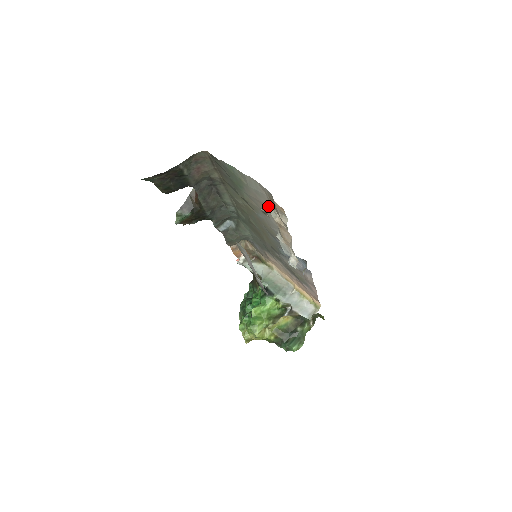
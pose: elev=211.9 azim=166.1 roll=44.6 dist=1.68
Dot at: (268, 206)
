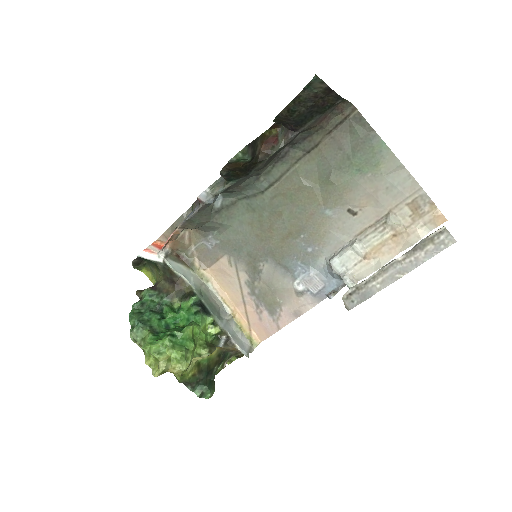
Dot at: (383, 208)
